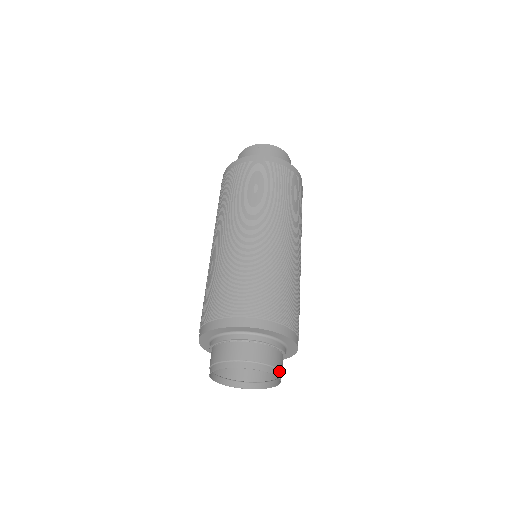
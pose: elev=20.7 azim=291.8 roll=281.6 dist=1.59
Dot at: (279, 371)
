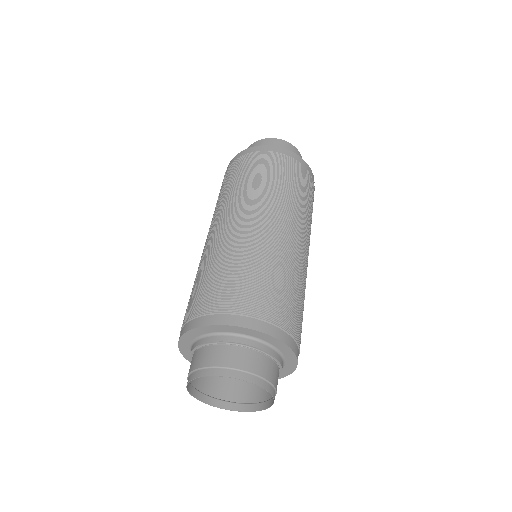
Dot at: (271, 385)
